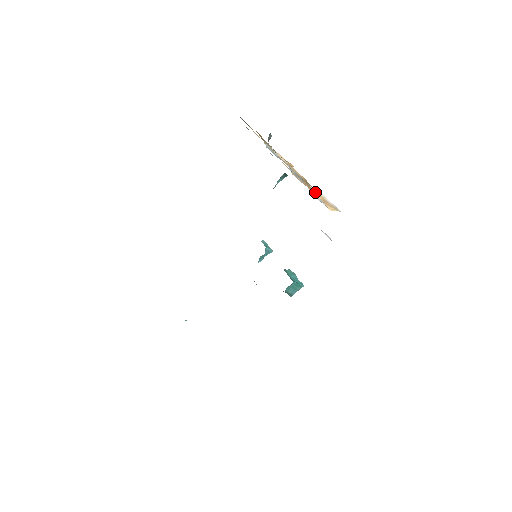
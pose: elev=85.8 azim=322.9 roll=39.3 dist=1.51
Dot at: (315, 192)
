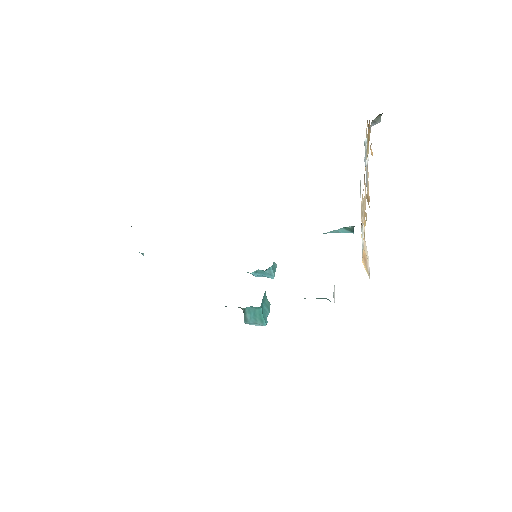
Dot at: (366, 219)
